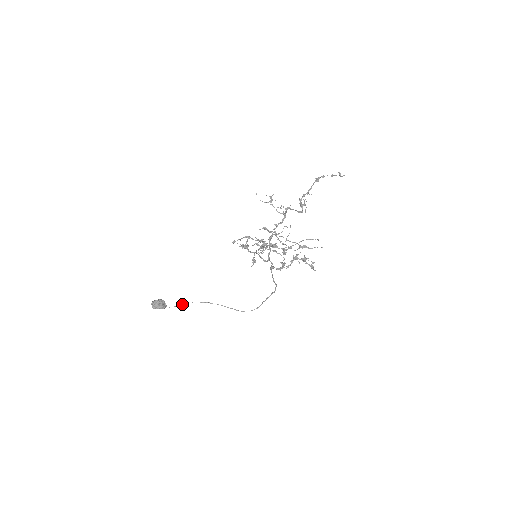
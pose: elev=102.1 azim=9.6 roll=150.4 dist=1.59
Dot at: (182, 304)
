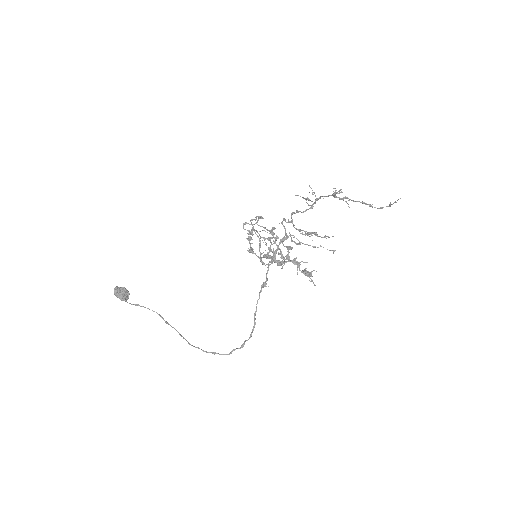
Dot at: (142, 306)
